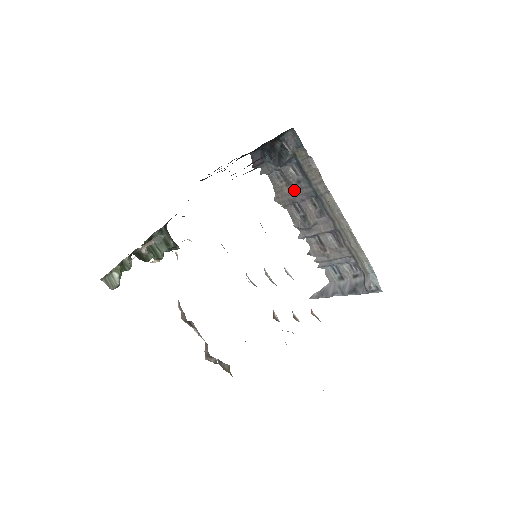
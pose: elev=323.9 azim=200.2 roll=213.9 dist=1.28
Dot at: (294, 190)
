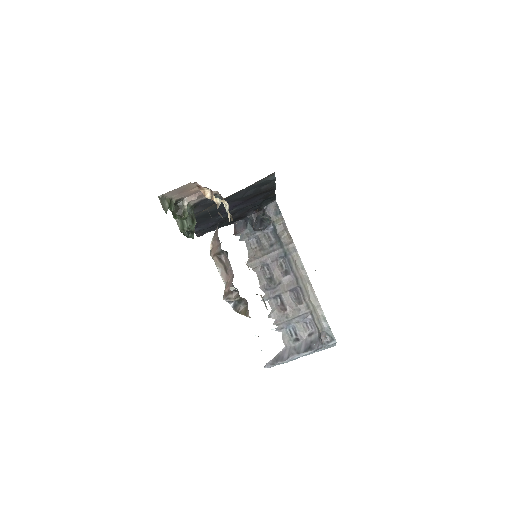
Dot at: (267, 253)
